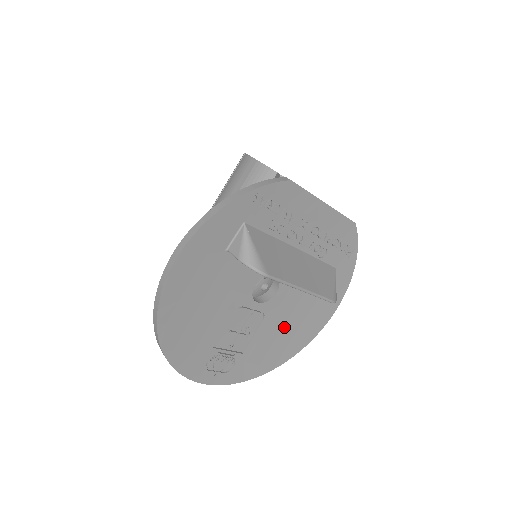
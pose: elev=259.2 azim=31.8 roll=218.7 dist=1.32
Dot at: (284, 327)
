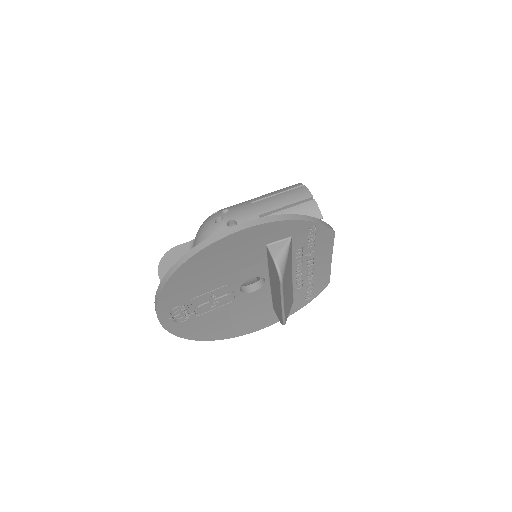
Dot at: (233, 317)
